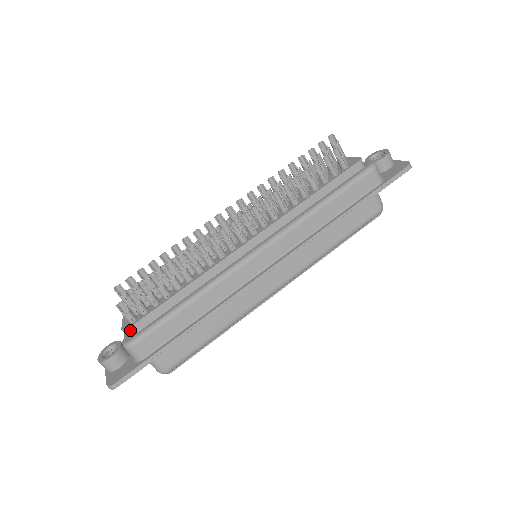
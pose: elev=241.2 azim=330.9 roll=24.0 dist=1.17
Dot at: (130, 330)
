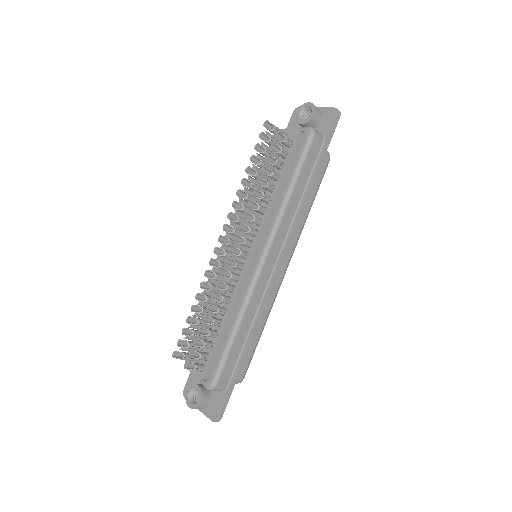
Dot at: (205, 377)
